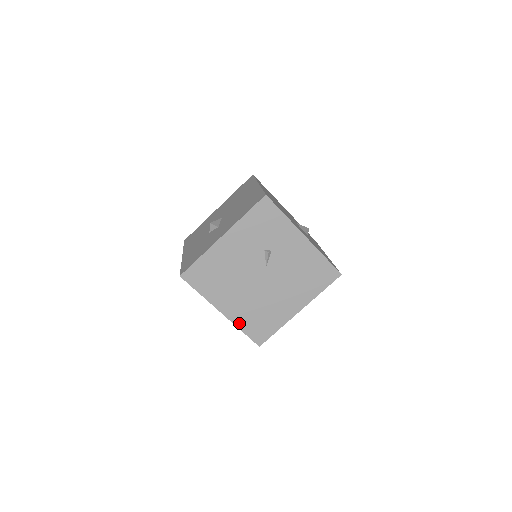
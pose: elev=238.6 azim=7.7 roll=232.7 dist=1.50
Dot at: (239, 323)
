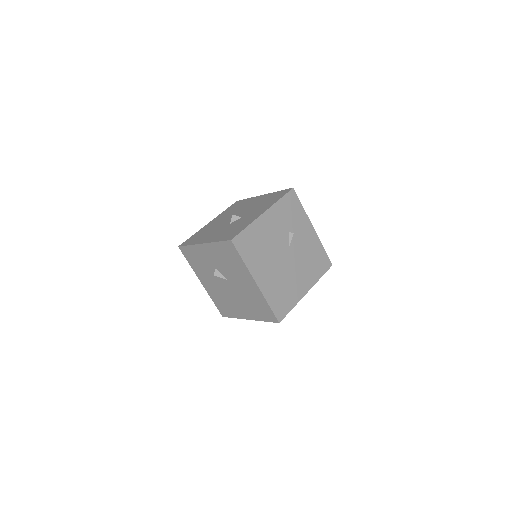
Dot at: (267, 296)
